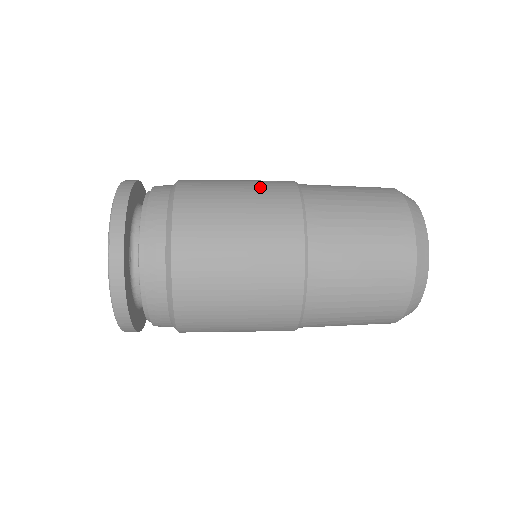
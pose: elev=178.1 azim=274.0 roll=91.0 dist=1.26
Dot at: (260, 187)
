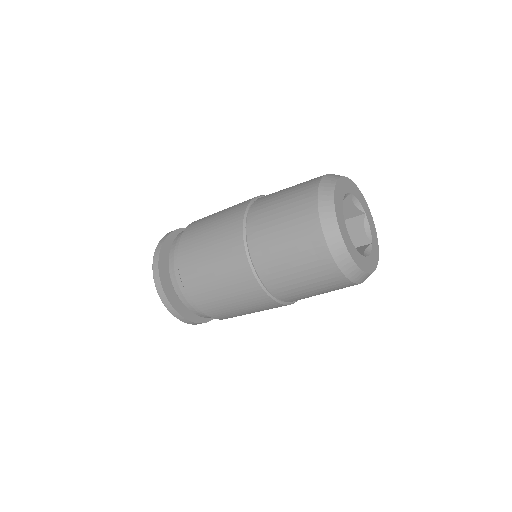
Dot at: occluded
